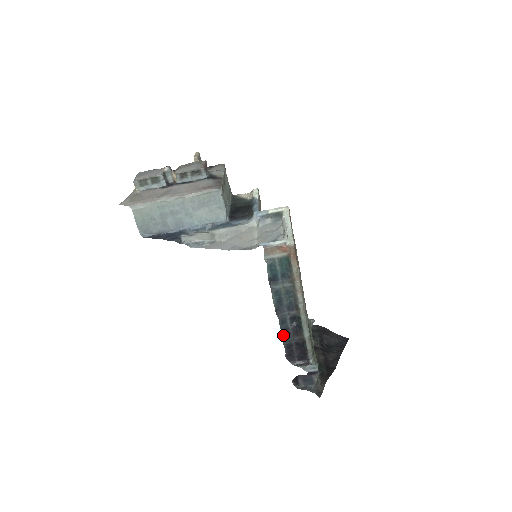
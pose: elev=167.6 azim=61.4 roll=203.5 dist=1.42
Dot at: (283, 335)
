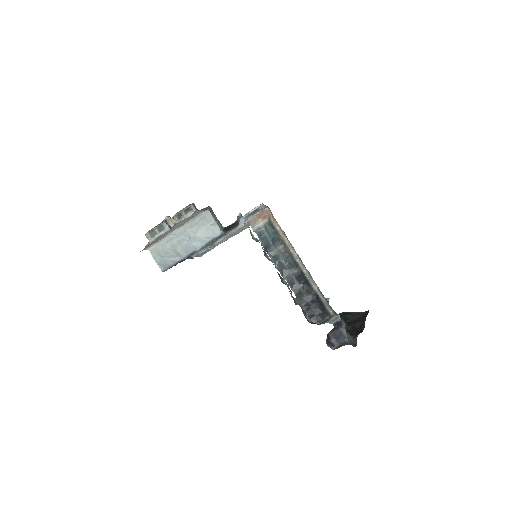
Dot at: (298, 297)
